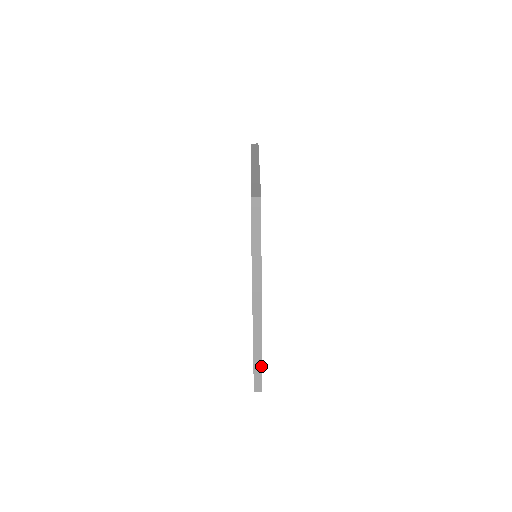
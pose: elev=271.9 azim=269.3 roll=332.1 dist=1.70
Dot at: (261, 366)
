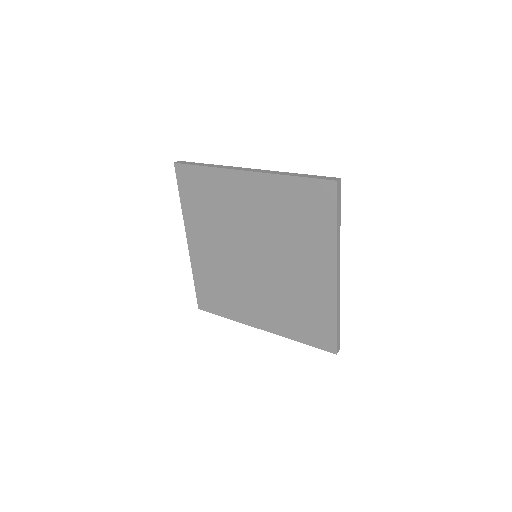
Dot at: (309, 175)
